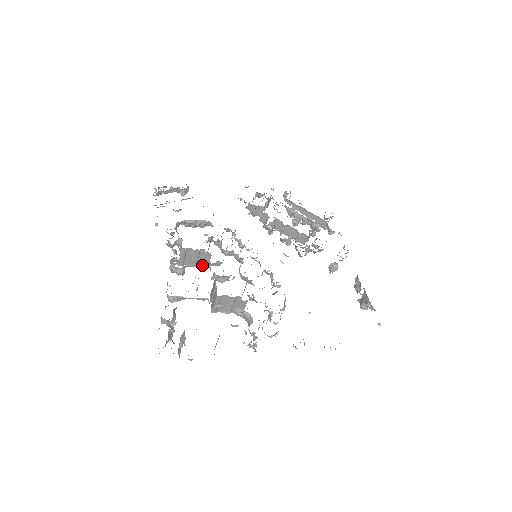
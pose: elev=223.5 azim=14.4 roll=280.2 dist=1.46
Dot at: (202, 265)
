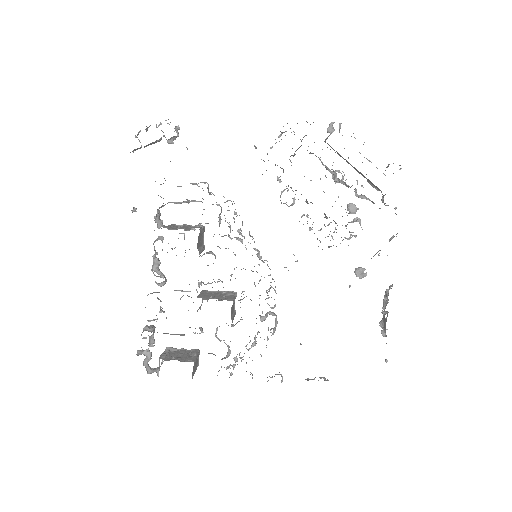
Dot at: occluded
